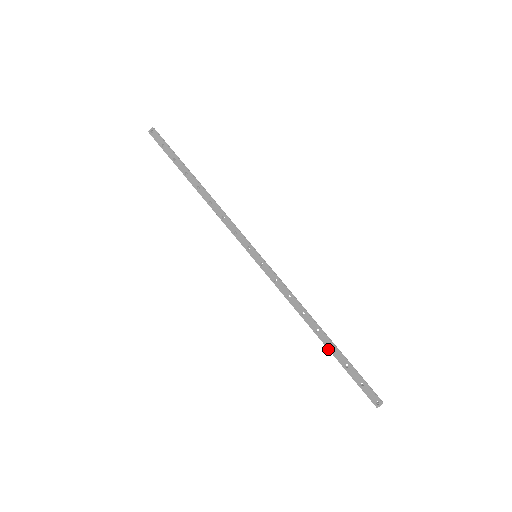
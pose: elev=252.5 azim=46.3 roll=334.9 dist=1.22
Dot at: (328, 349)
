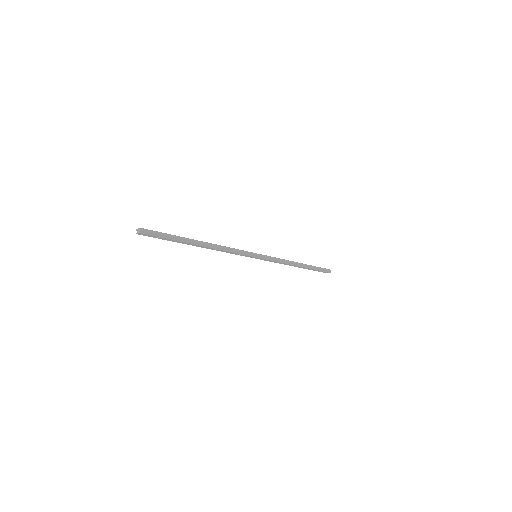
Dot at: occluded
